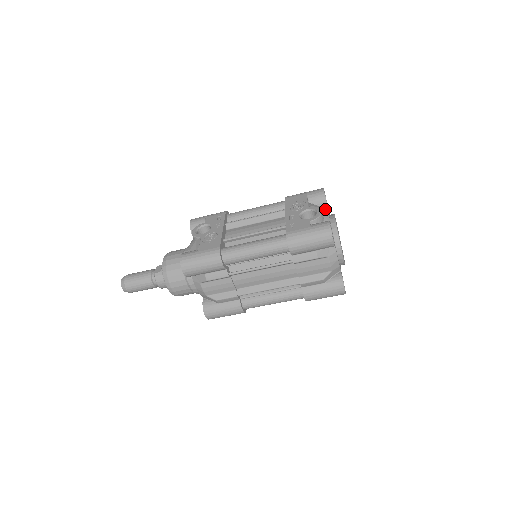
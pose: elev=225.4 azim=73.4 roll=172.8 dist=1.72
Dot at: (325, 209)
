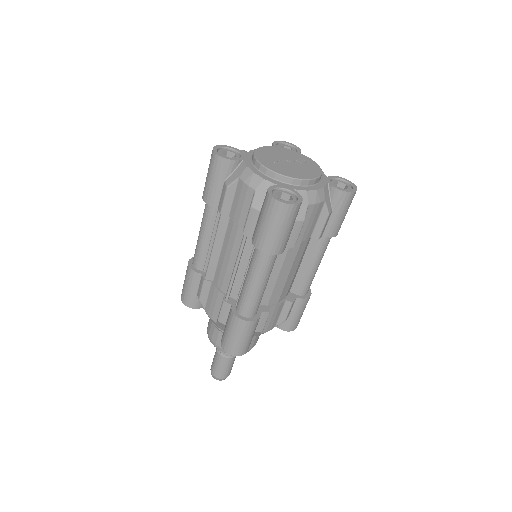
Dot at: occluded
